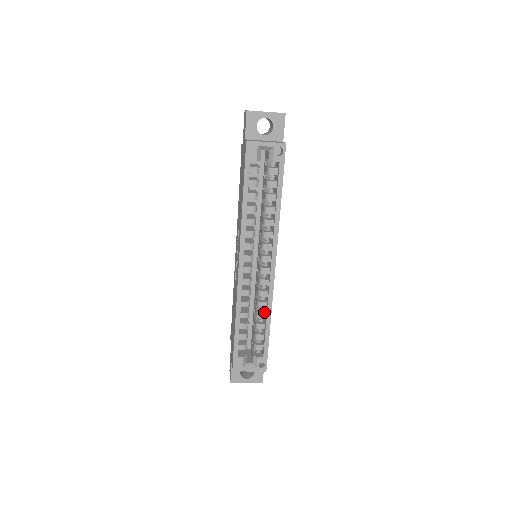
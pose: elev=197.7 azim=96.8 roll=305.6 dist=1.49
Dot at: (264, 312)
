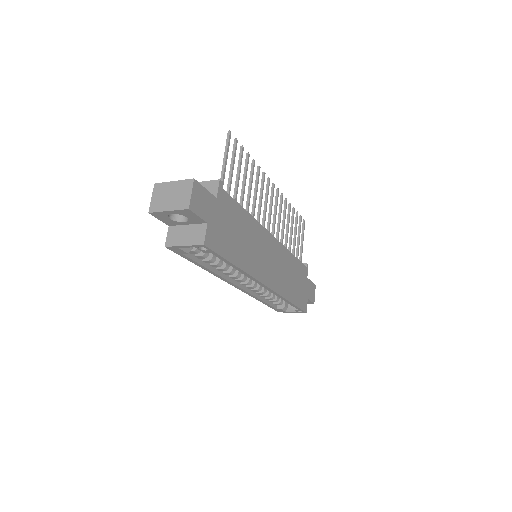
Dot at: occluded
